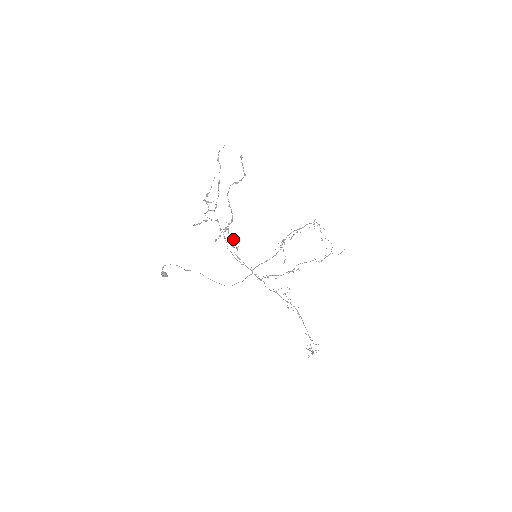
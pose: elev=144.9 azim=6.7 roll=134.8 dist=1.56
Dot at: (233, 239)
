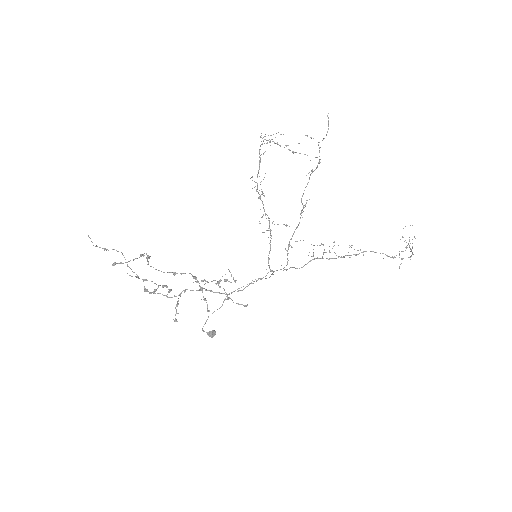
Dot at: (218, 281)
